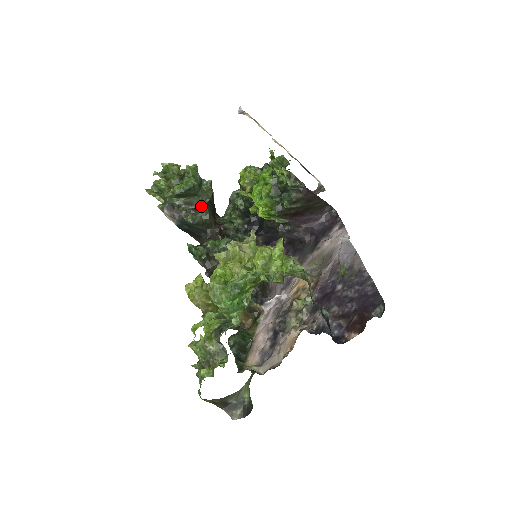
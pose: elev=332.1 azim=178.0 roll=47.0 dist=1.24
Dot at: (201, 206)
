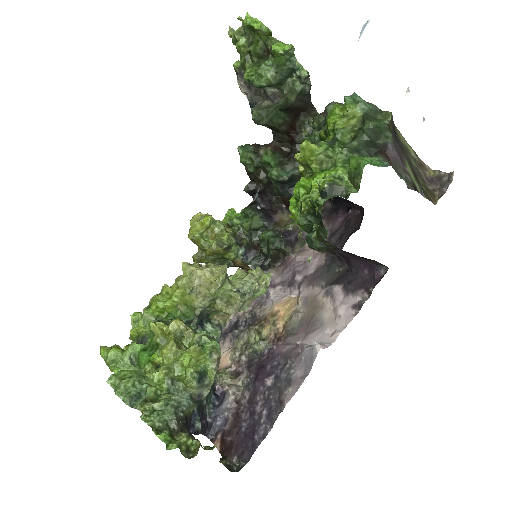
Dot at: (276, 107)
